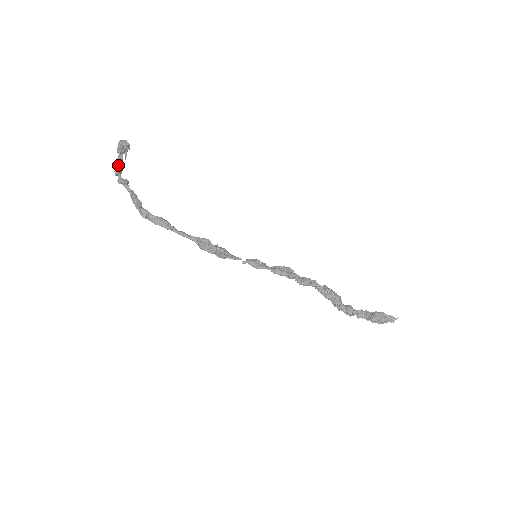
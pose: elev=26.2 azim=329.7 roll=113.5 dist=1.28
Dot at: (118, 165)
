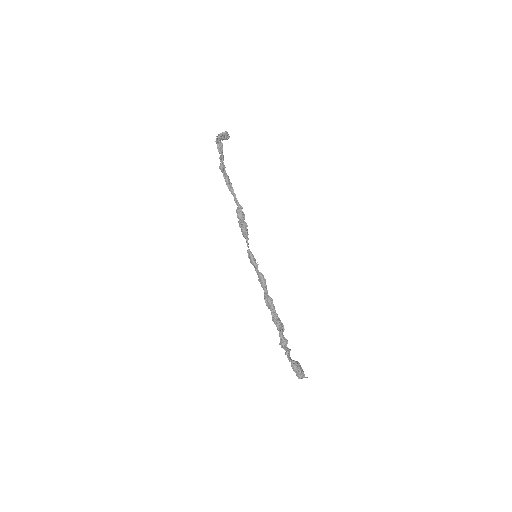
Dot at: occluded
